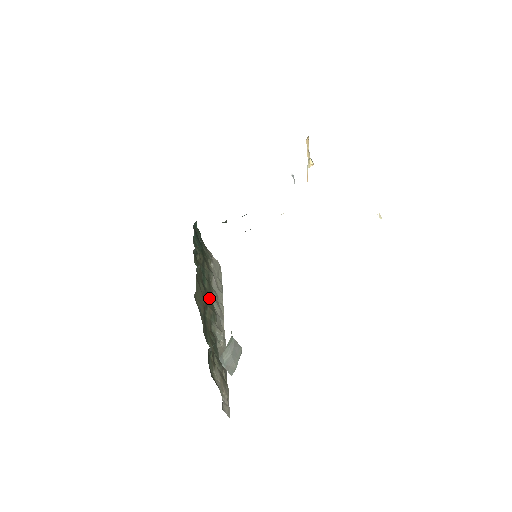
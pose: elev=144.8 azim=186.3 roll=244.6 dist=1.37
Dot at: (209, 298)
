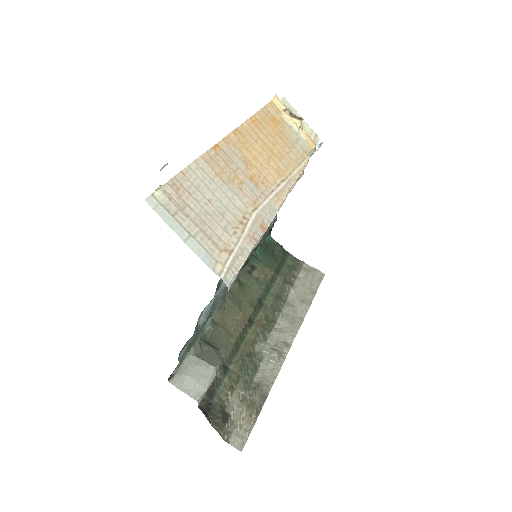
Dot at: (267, 315)
